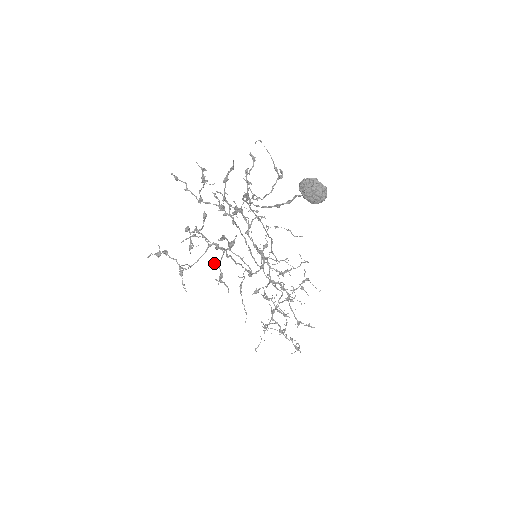
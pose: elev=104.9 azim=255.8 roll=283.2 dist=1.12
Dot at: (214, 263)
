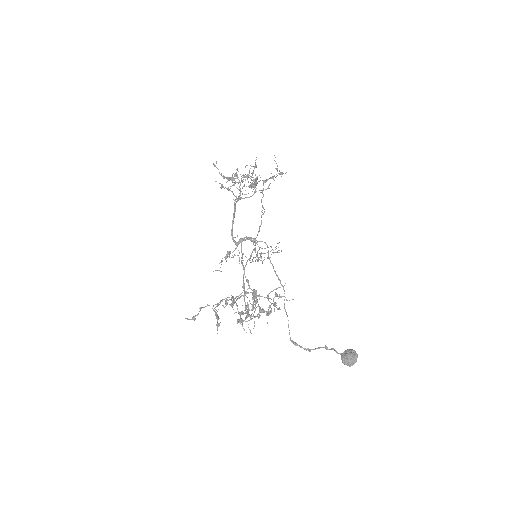
Dot at: occluded
